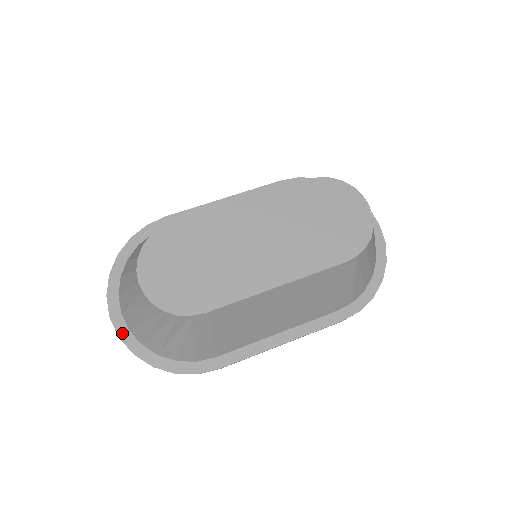
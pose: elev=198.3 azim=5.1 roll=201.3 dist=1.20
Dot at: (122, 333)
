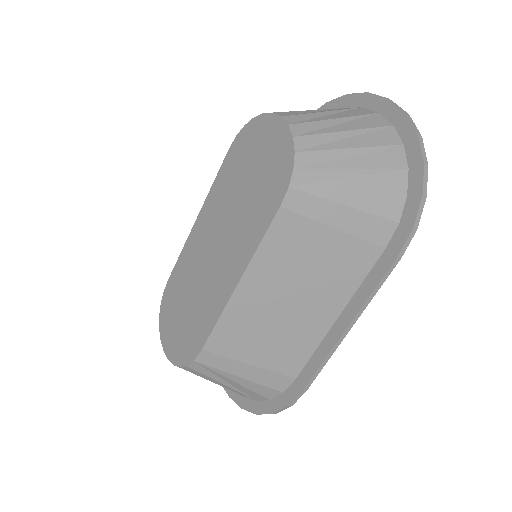
Dot at: (230, 392)
